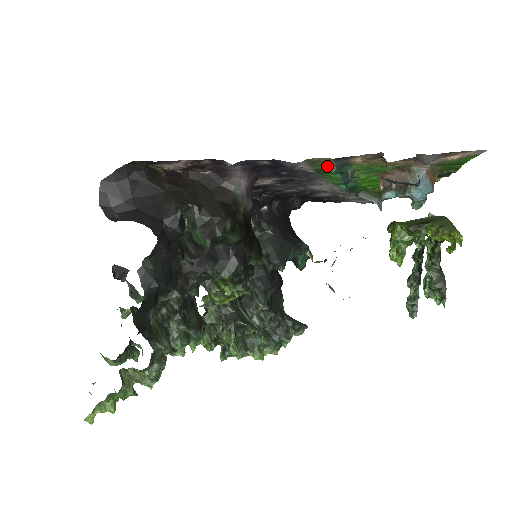
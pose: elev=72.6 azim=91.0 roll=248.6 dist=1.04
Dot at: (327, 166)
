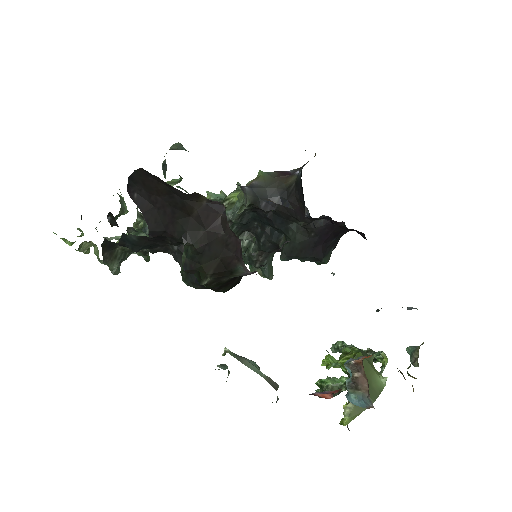
Dot at: occluded
